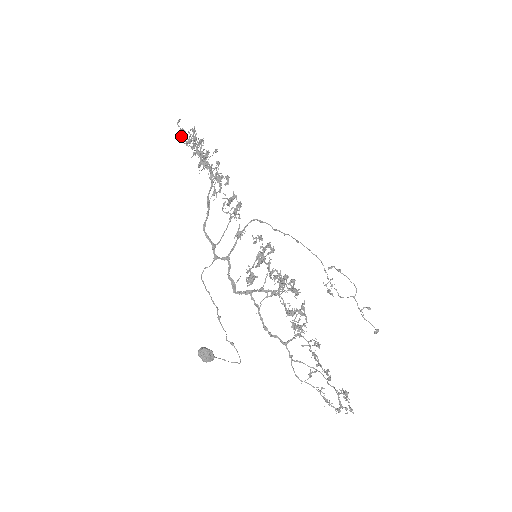
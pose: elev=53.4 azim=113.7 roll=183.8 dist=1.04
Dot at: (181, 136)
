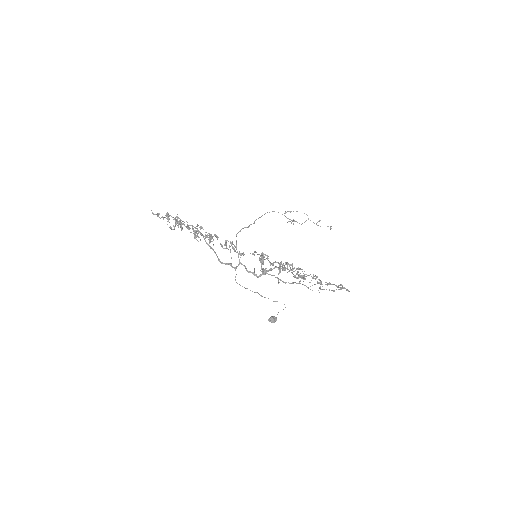
Dot at: (170, 228)
